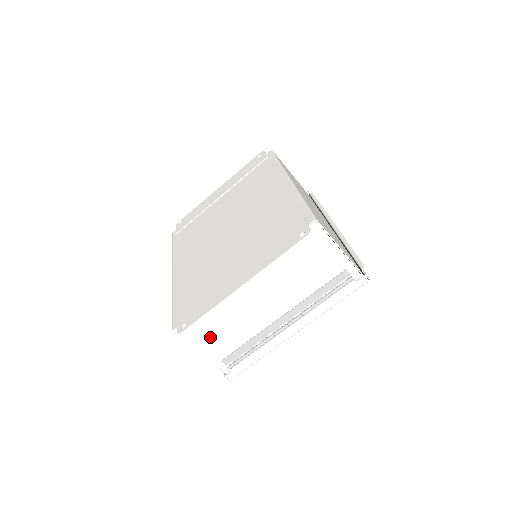
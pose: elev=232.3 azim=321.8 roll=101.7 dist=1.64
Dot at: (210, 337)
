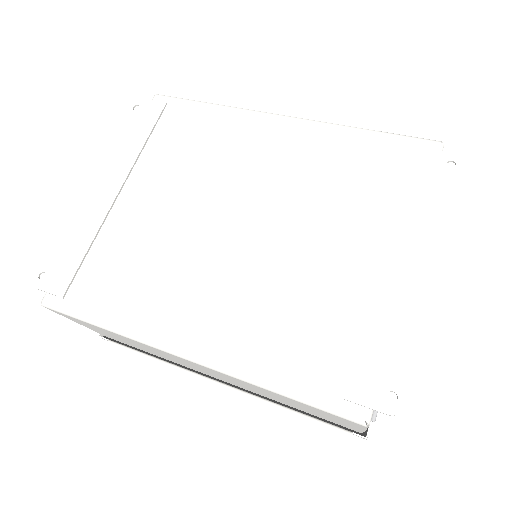
Dot at: occluded
